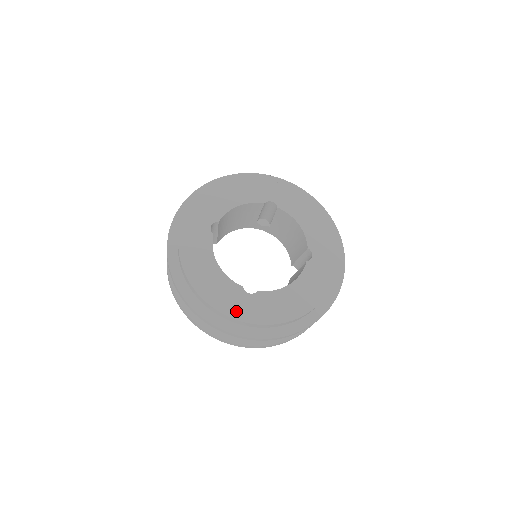
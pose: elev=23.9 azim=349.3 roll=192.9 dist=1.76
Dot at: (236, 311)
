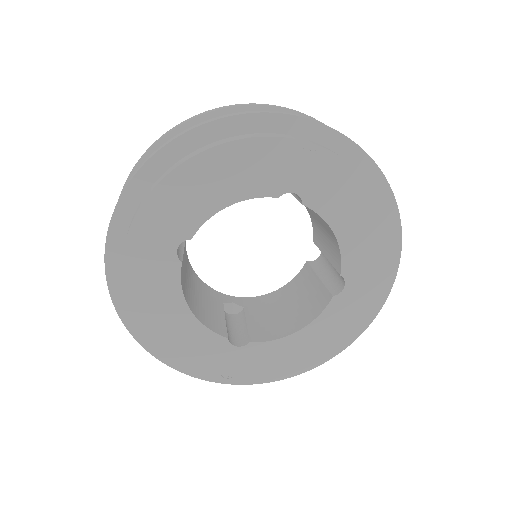
Dot at: (216, 369)
